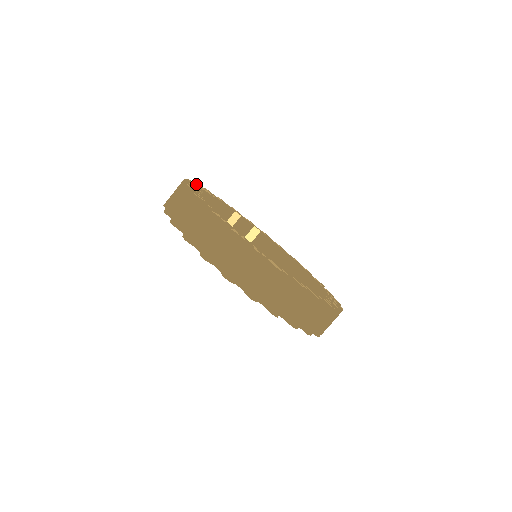
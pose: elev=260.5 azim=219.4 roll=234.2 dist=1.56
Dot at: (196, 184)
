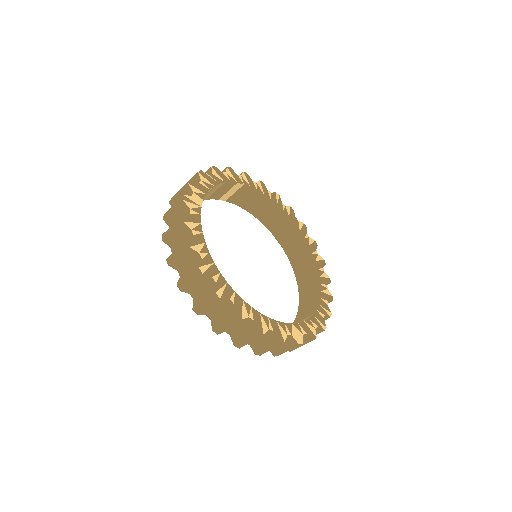
Dot at: (187, 206)
